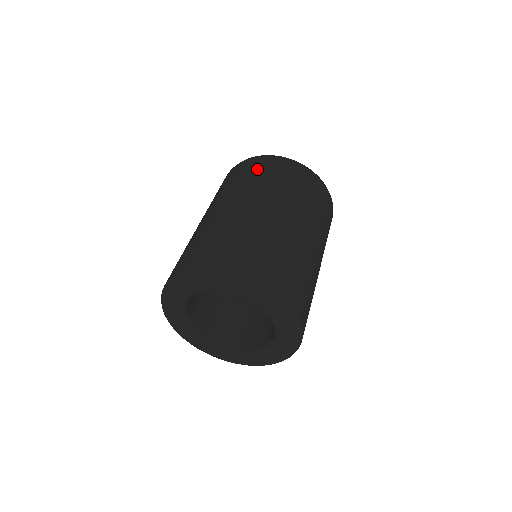
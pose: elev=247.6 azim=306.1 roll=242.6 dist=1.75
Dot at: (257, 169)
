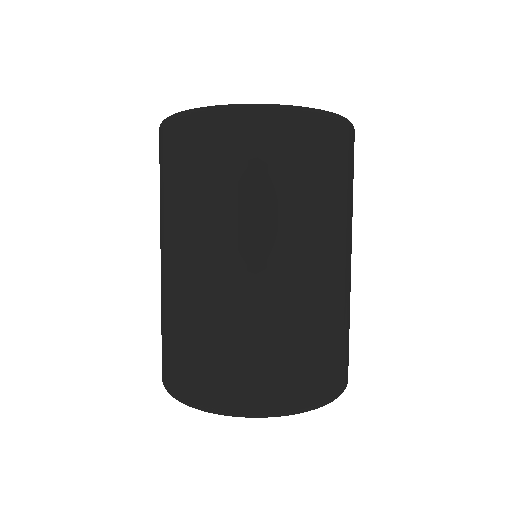
Dot at: (176, 164)
